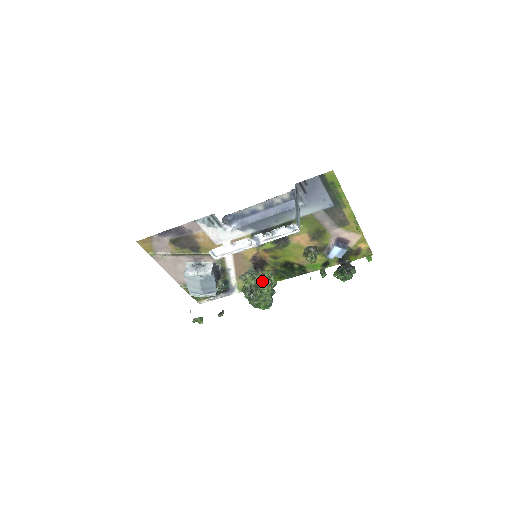
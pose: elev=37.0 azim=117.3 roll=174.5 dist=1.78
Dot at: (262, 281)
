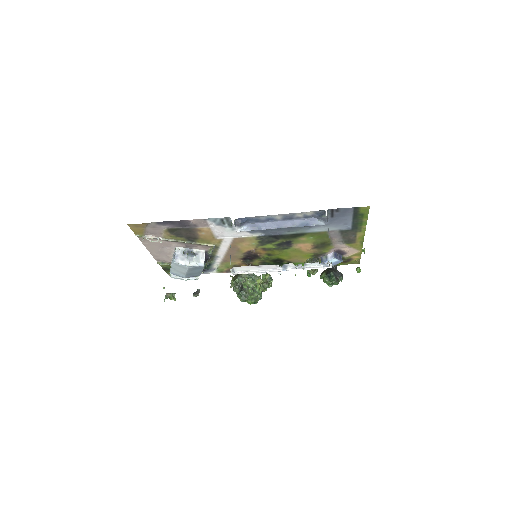
Dot at: occluded
